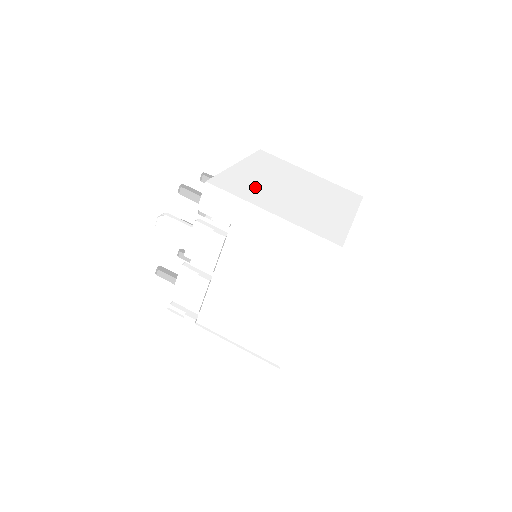
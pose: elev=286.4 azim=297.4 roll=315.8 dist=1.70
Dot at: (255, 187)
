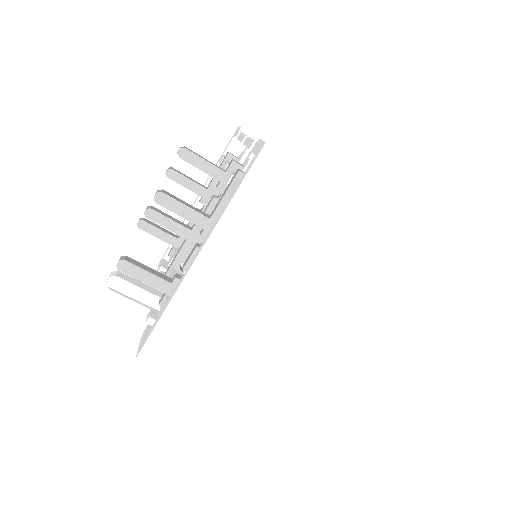
Dot at: (215, 335)
